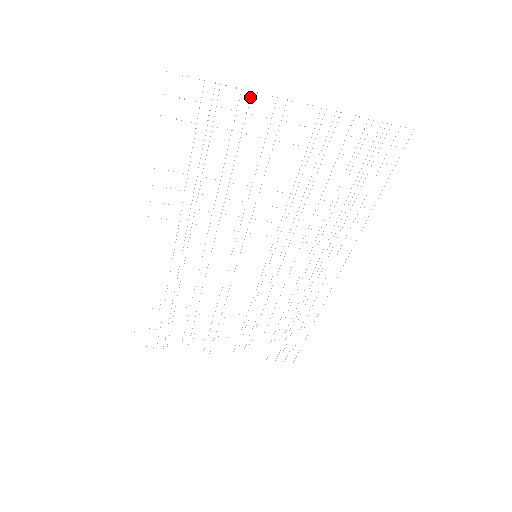
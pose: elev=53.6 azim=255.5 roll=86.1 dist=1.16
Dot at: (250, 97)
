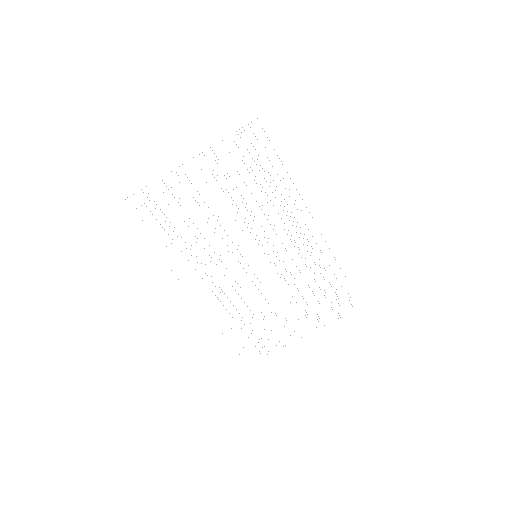
Dot at: occluded
